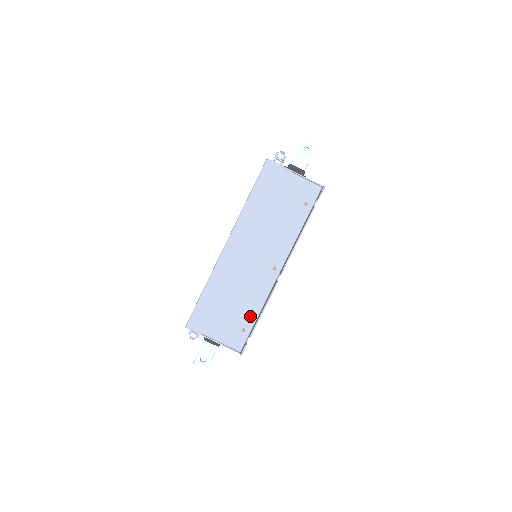
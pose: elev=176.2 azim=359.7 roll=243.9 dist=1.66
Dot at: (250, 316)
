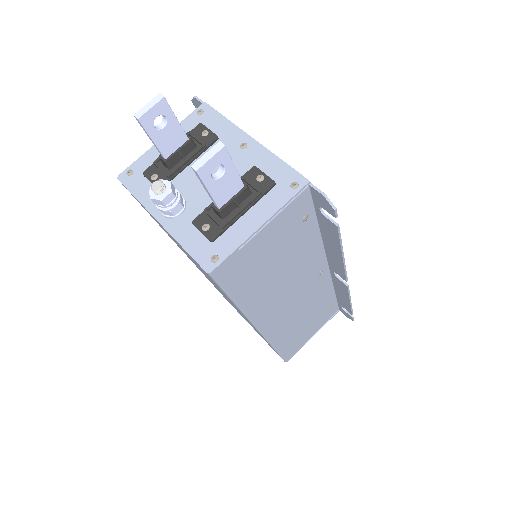
Dot at: (328, 301)
